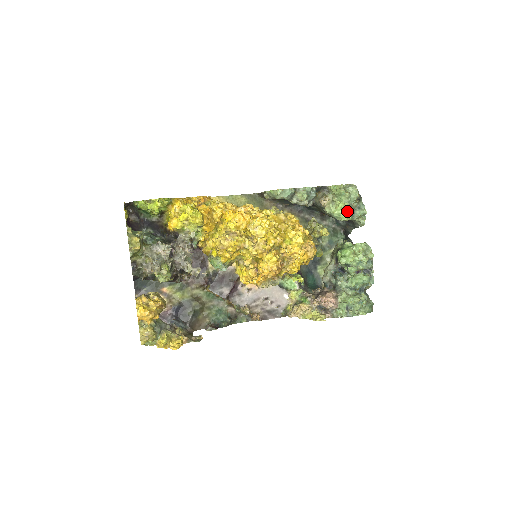
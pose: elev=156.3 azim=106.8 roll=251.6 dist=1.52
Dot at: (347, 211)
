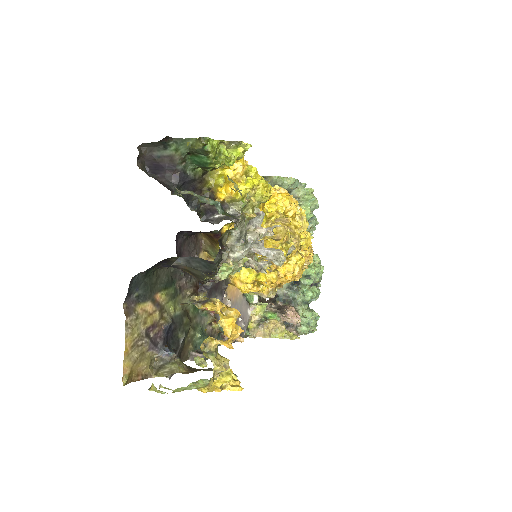
Dot at: (309, 218)
